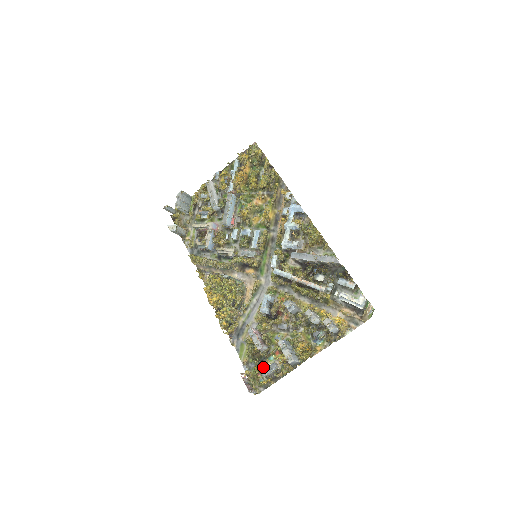
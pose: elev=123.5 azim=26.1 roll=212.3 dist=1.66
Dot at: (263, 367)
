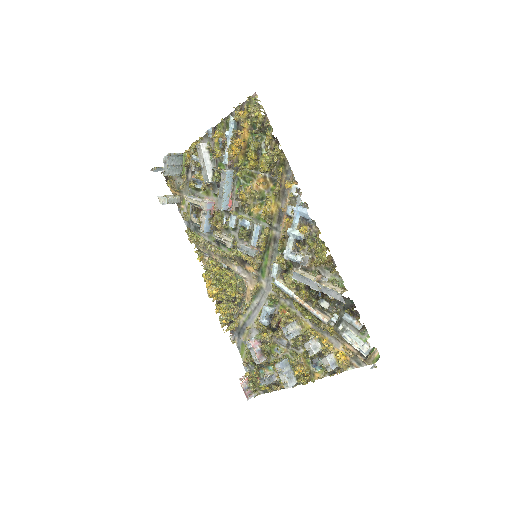
Dot at: (262, 373)
